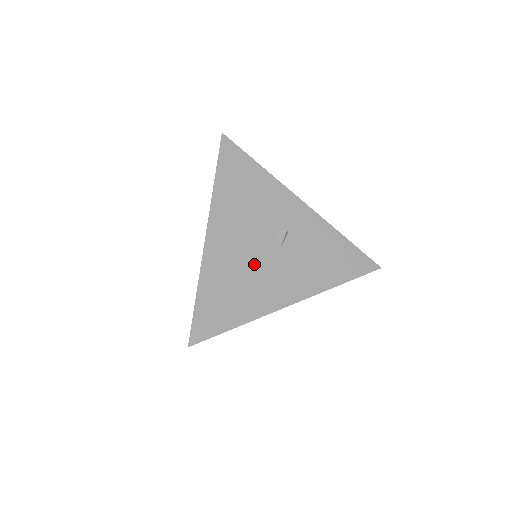
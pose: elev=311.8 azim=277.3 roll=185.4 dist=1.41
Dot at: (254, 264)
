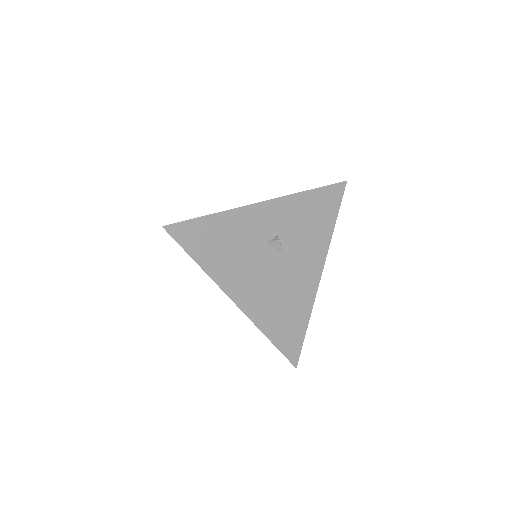
Dot at: (280, 283)
